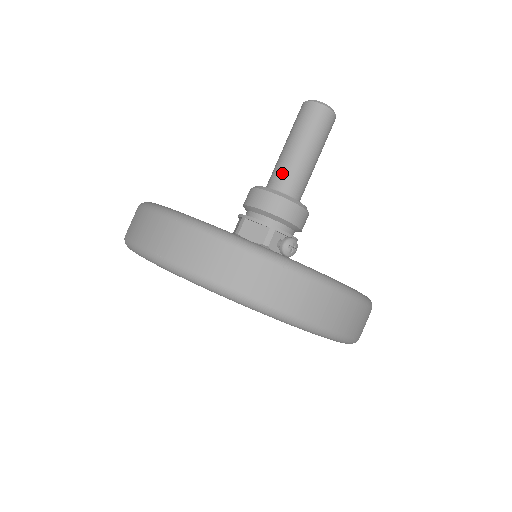
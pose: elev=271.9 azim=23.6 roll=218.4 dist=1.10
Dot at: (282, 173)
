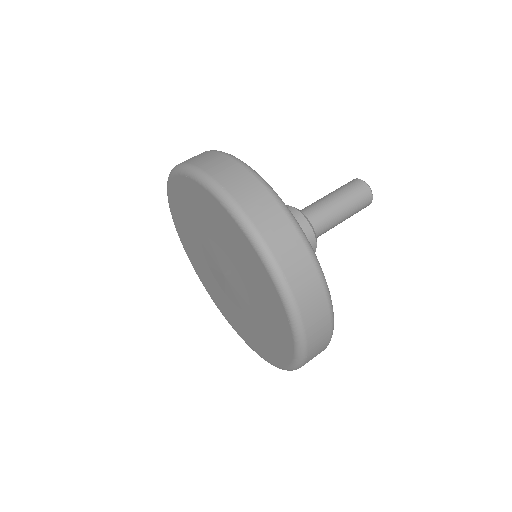
Dot at: occluded
